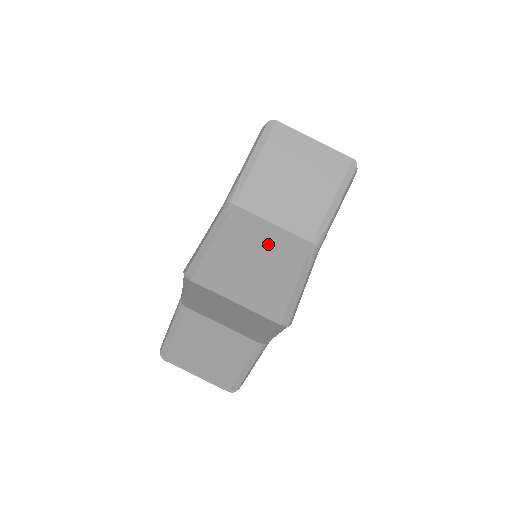
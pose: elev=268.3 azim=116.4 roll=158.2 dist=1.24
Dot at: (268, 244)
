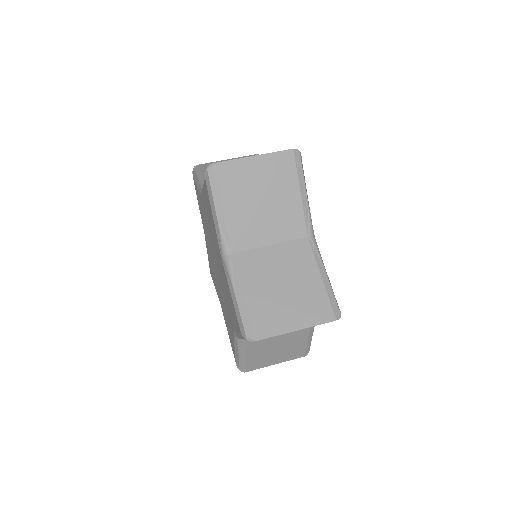
Dot at: occluded
